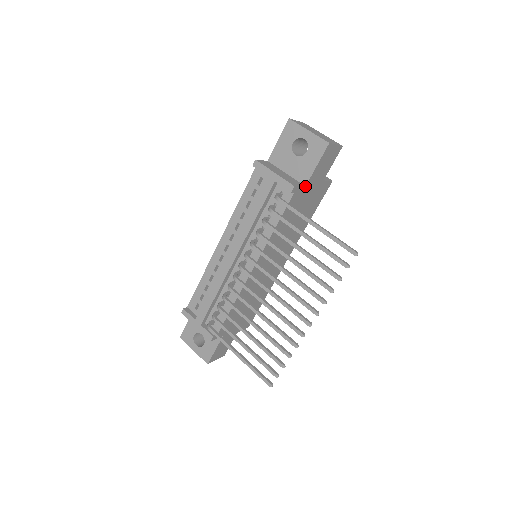
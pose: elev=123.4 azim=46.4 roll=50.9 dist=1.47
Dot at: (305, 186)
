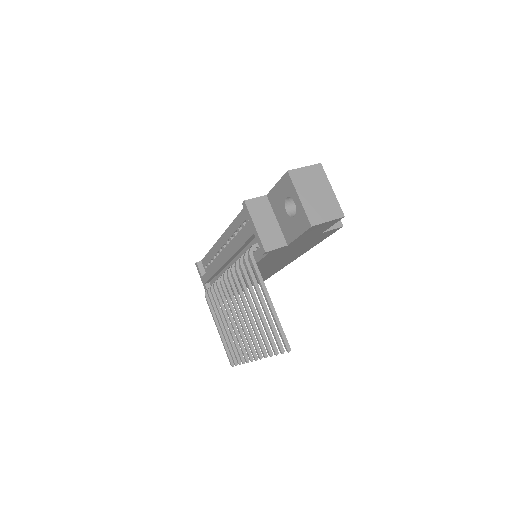
Dot at: (287, 245)
